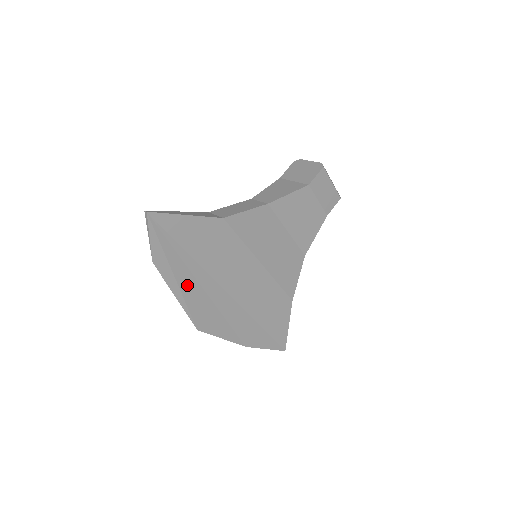
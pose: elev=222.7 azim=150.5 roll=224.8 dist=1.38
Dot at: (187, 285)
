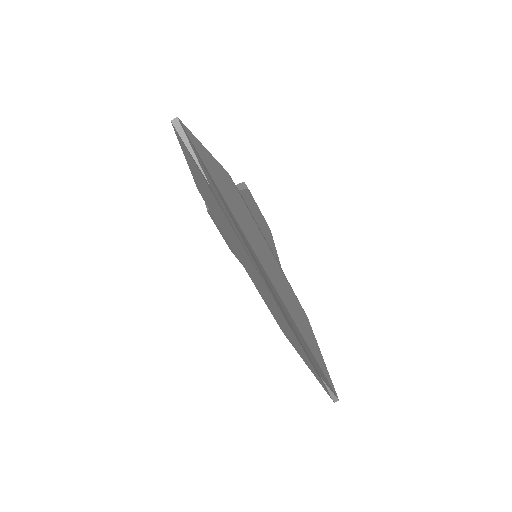
Dot at: (246, 245)
